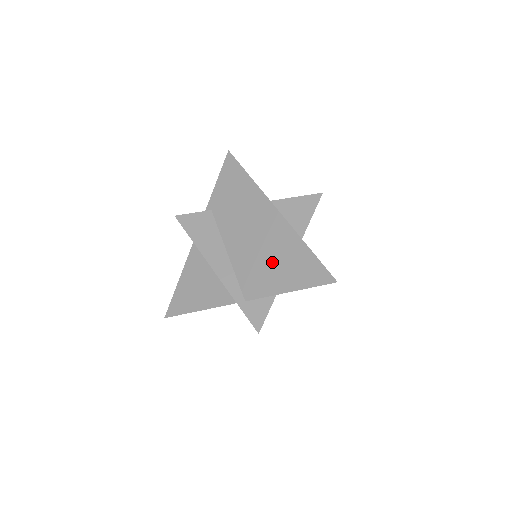
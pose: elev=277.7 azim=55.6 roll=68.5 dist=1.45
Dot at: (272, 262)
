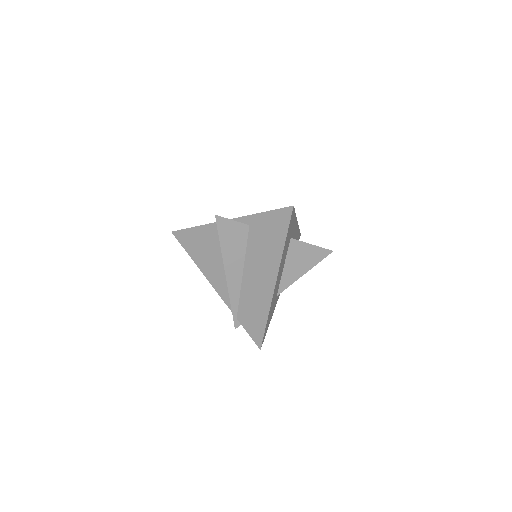
Dot at: occluded
